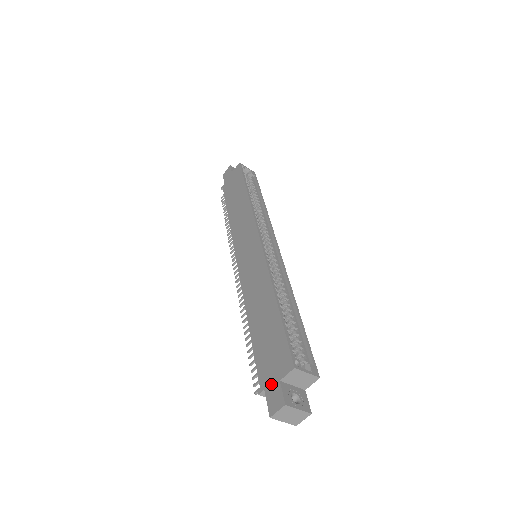
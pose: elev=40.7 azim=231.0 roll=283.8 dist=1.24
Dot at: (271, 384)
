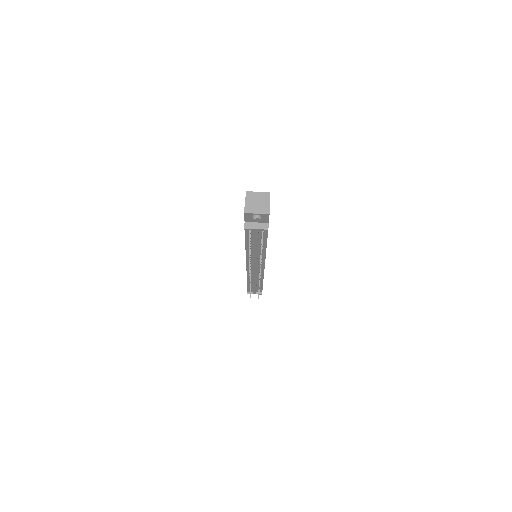
Dot at: occluded
